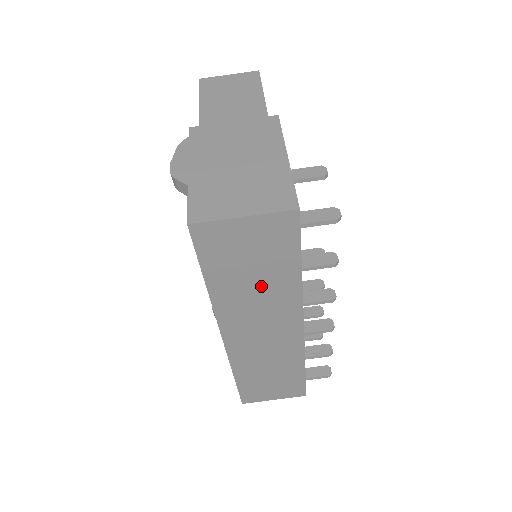
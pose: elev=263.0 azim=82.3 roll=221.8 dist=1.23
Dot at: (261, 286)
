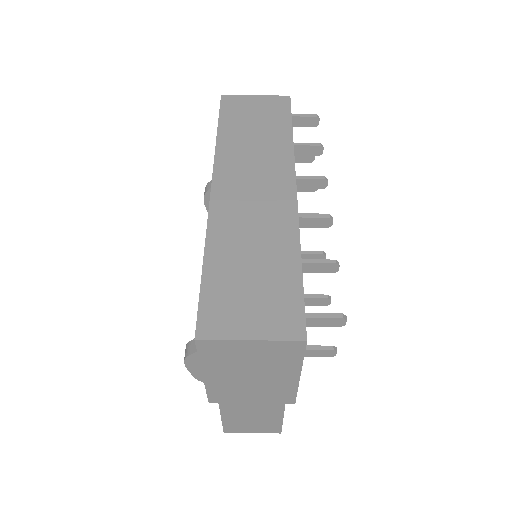
Dot at: (260, 139)
